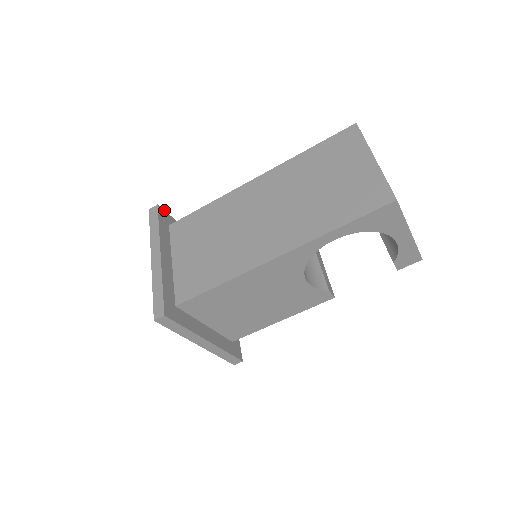
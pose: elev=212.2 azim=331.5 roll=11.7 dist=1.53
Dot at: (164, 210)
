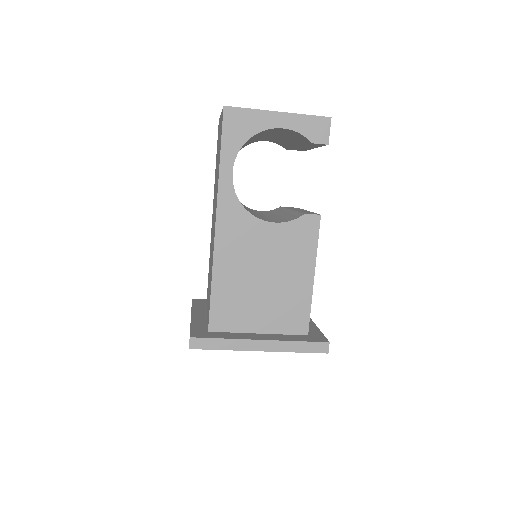
Dot at: (201, 299)
